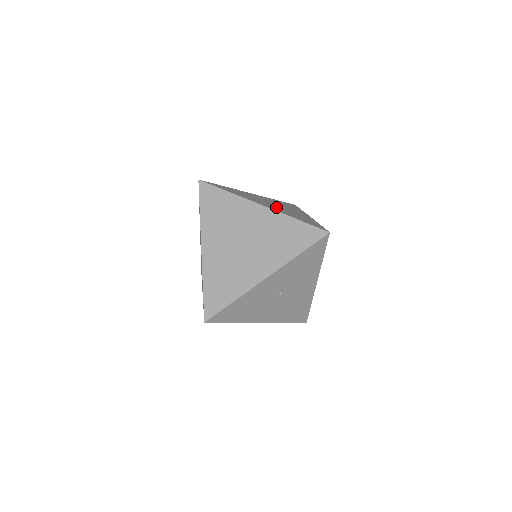
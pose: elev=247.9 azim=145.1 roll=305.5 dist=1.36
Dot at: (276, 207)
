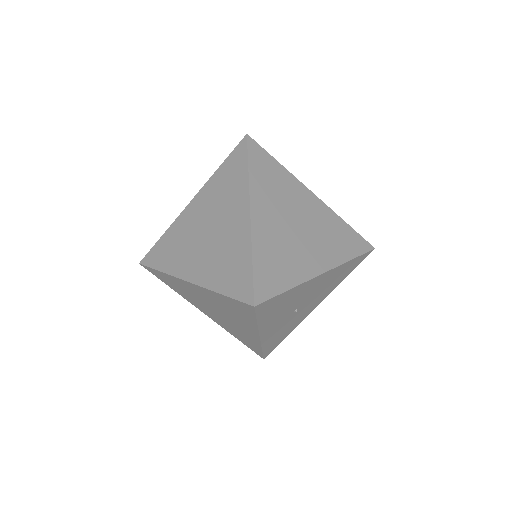
Dot at: (206, 252)
